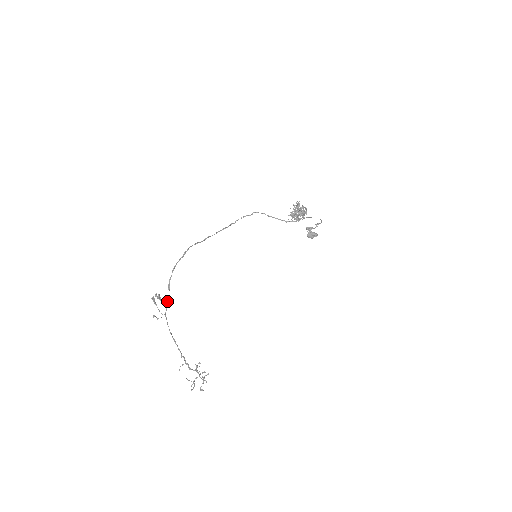
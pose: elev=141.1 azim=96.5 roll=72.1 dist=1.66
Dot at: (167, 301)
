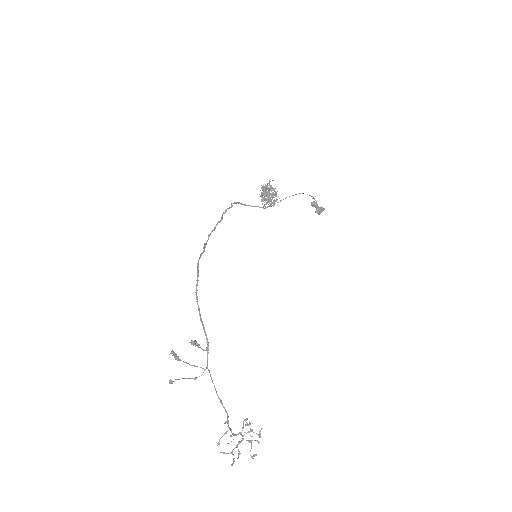
Dot at: (207, 346)
